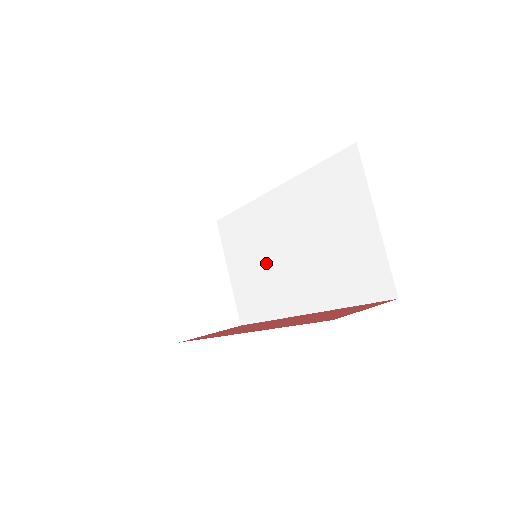
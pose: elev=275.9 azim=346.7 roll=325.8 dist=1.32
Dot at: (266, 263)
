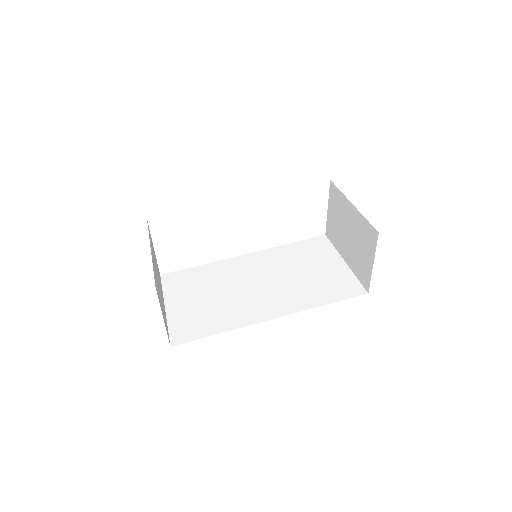
Dot at: (228, 293)
